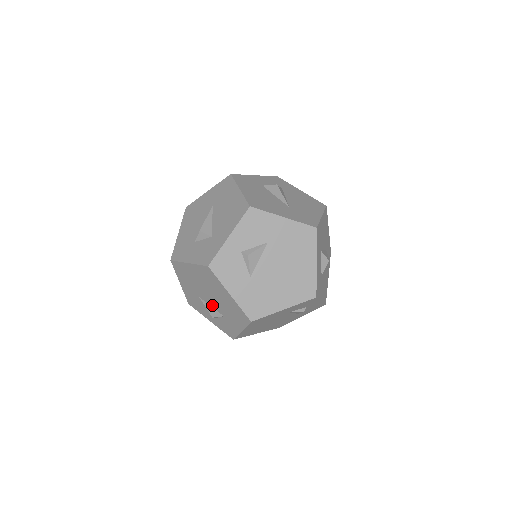
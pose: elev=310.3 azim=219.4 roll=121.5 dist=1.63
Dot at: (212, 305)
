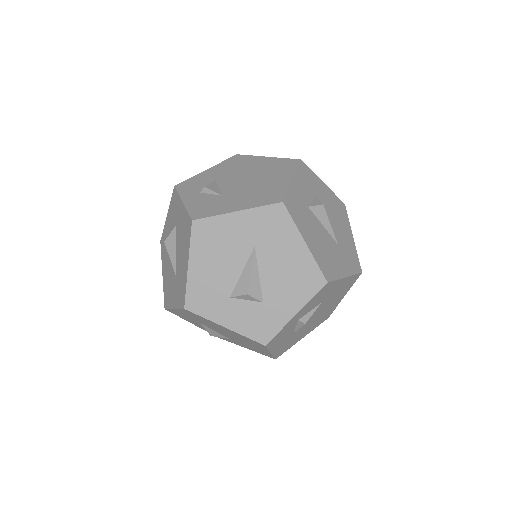
Dot at: (219, 333)
